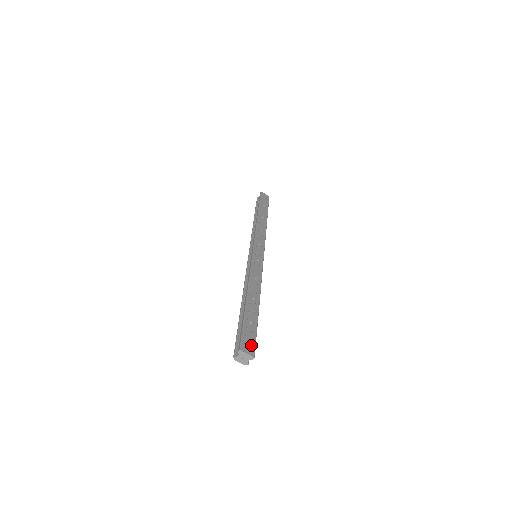
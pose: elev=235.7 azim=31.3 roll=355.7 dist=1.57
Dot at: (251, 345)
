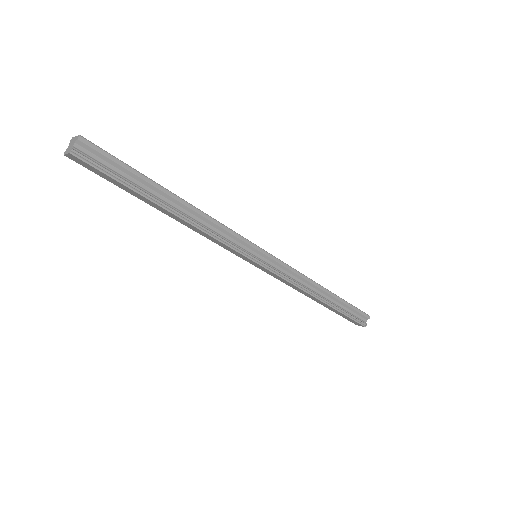
Dot at: (95, 147)
